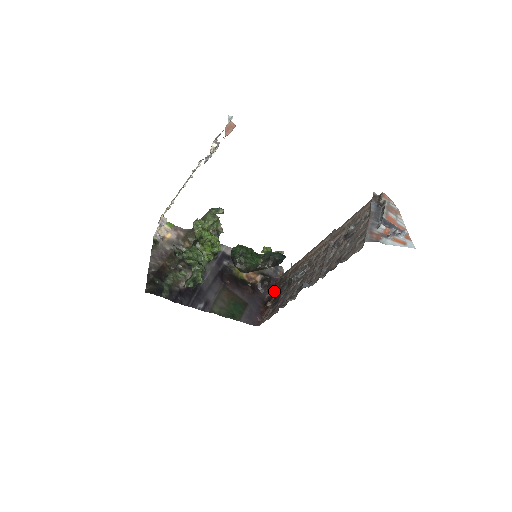
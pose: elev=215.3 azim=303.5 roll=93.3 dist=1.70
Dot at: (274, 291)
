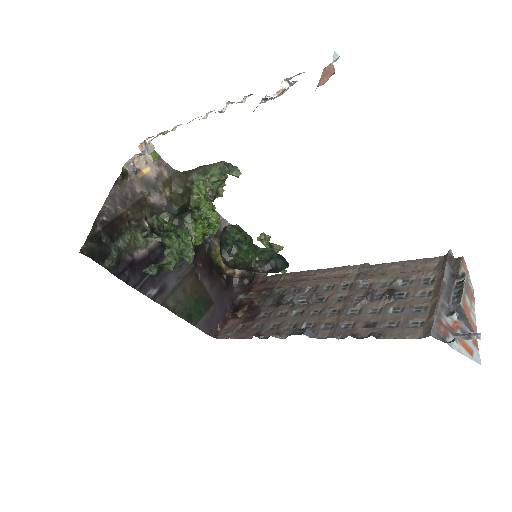
Dot at: (250, 293)
